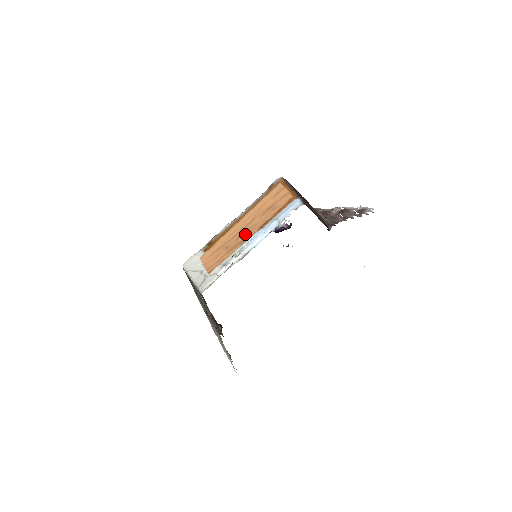
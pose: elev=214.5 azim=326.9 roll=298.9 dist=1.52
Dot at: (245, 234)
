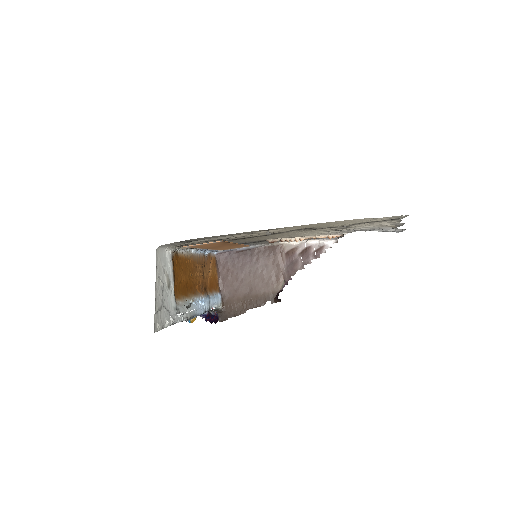
Dot at: occluded
